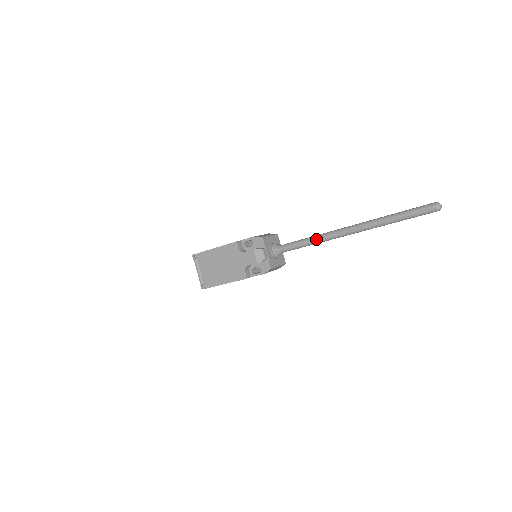
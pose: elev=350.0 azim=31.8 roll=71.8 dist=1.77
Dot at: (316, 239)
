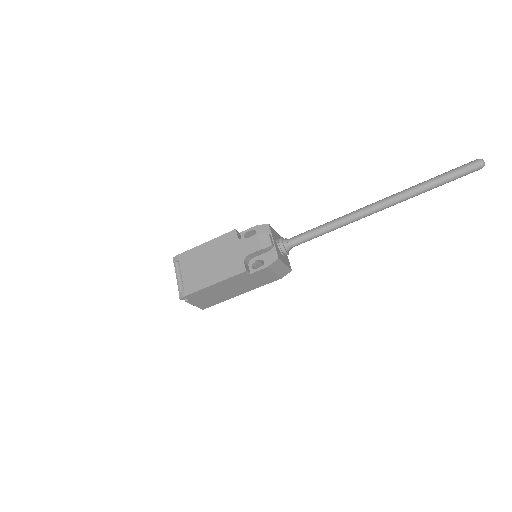
Dot at: (336, 221)
